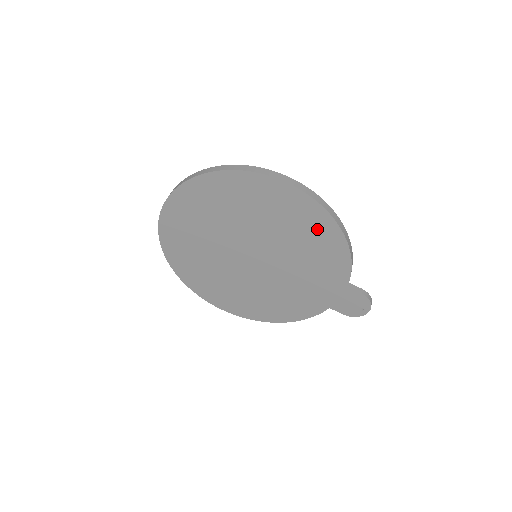
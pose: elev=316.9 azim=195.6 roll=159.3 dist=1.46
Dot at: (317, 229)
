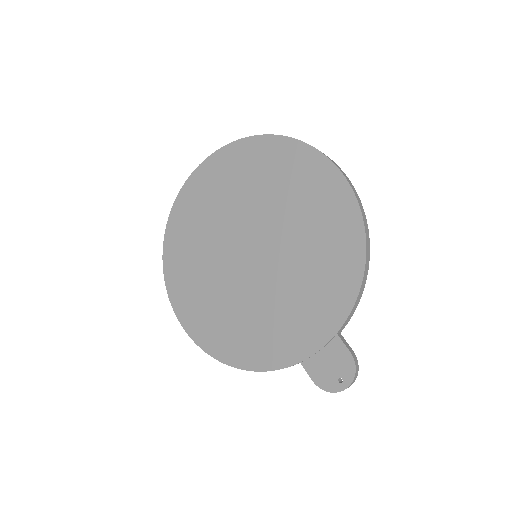
Dot at: (340, 233)
